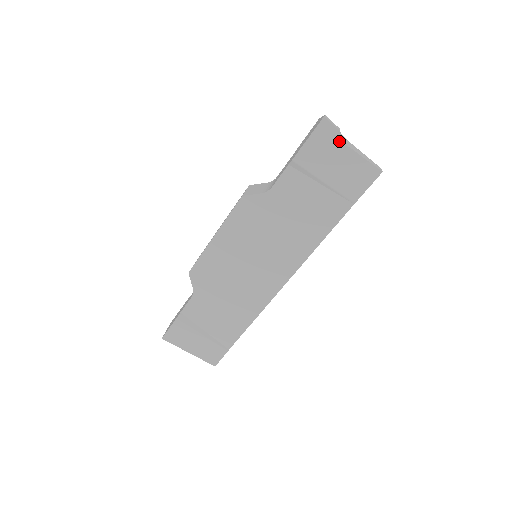
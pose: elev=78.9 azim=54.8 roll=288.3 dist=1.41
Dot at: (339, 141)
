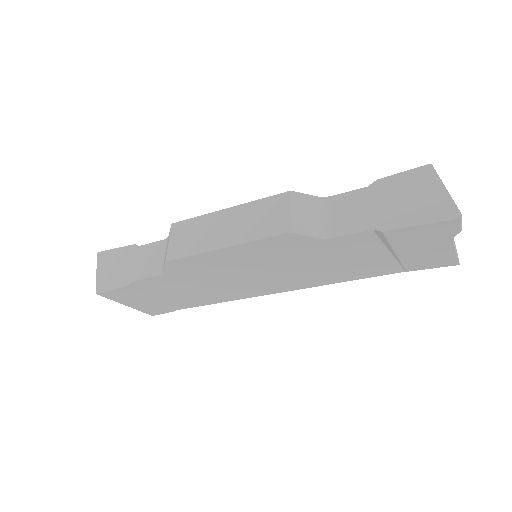
Dot at: (450, 237)
